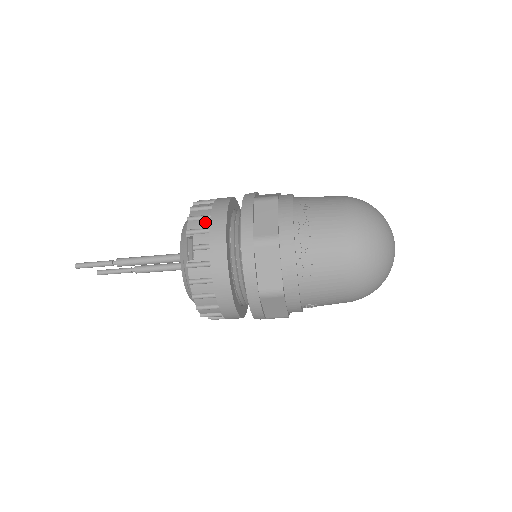
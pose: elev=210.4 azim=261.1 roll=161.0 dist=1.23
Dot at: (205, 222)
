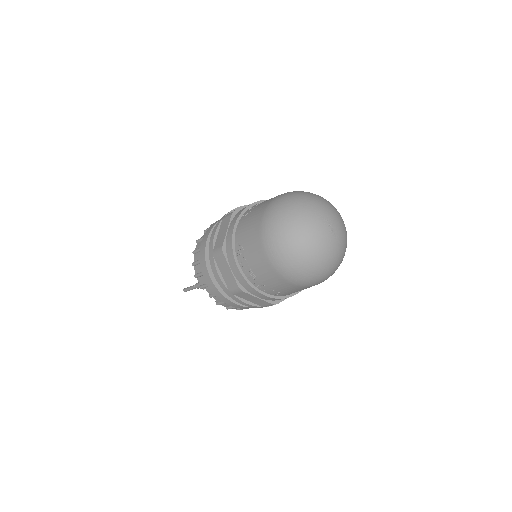
Dot at: (203, 278)
